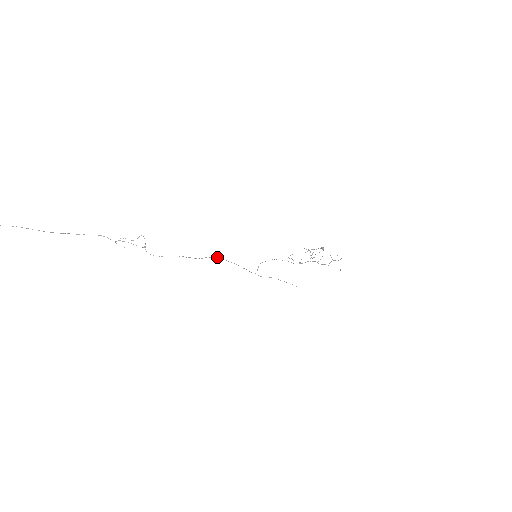
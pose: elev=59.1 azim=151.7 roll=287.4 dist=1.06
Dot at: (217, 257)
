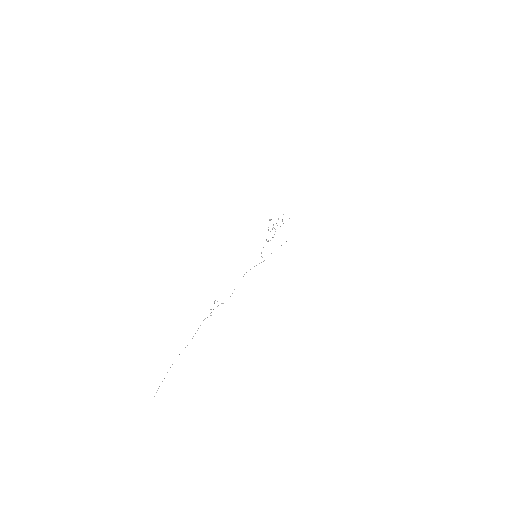
Dot at: occluded
